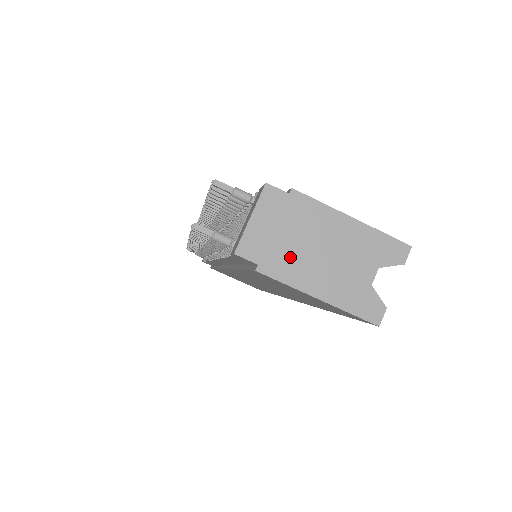
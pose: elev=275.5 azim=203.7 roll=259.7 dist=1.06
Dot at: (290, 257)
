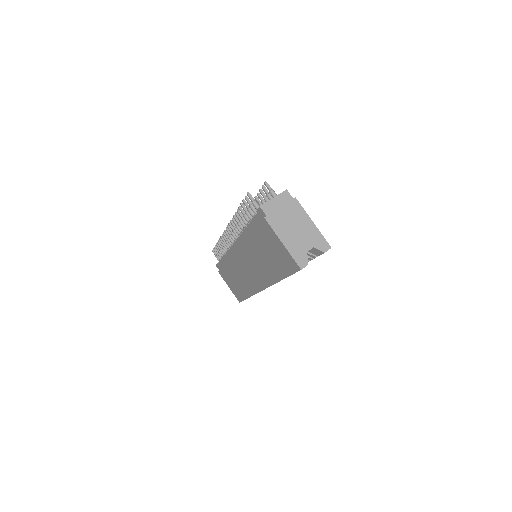
Dot at: (280, 221)
